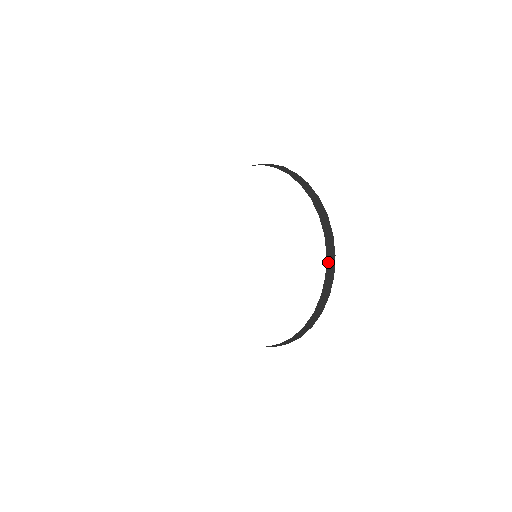
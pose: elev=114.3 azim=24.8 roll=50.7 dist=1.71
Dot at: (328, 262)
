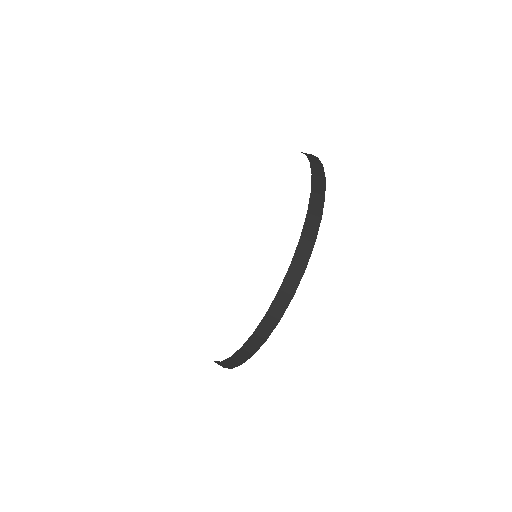
Dot at: (221, 363)
